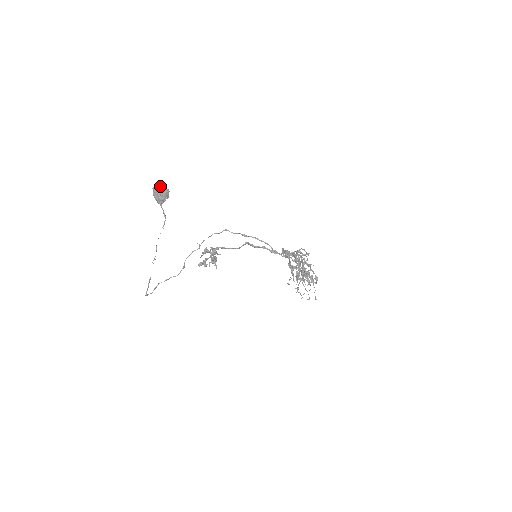
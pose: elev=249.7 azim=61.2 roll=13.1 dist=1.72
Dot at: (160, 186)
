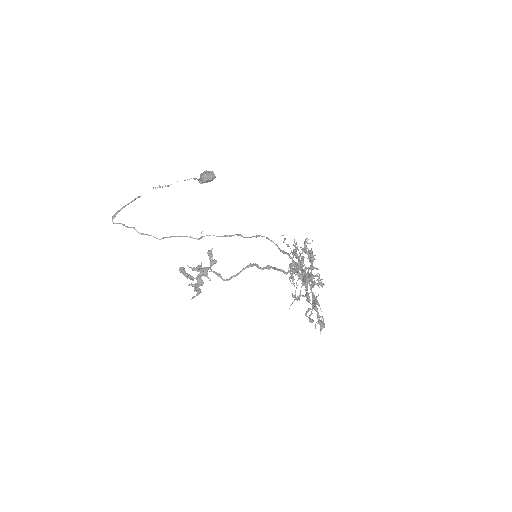
Dot at: occluded
